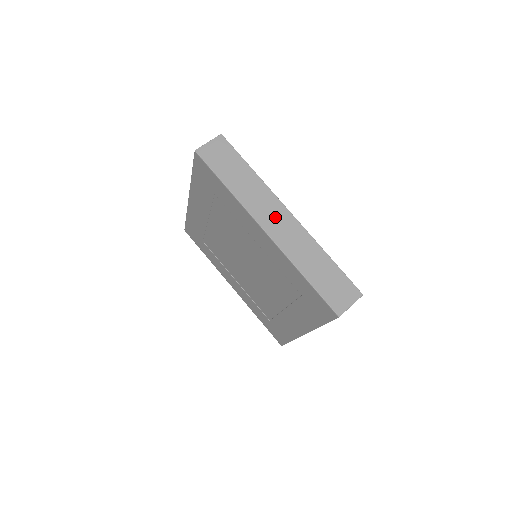
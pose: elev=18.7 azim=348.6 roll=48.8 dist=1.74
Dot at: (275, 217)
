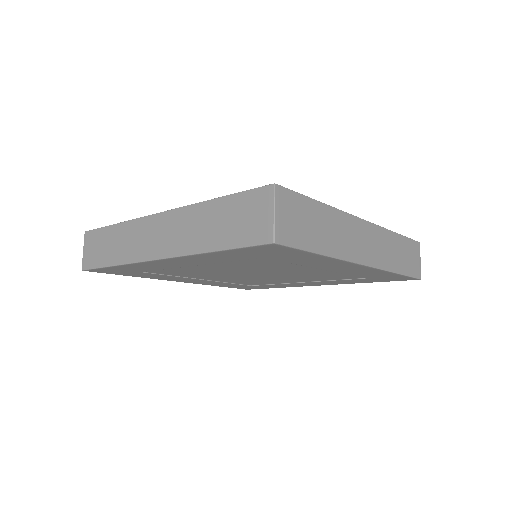
Dot at: (153, 236)
